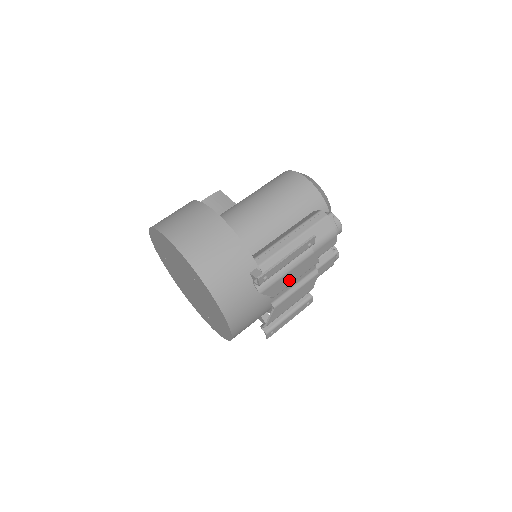
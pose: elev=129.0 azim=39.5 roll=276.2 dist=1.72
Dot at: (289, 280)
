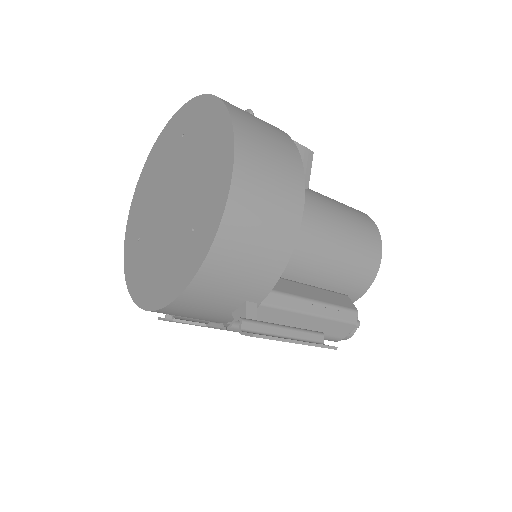
Dot at: occluded
